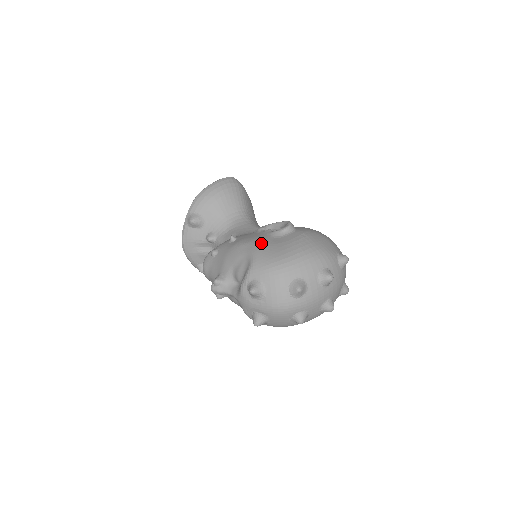
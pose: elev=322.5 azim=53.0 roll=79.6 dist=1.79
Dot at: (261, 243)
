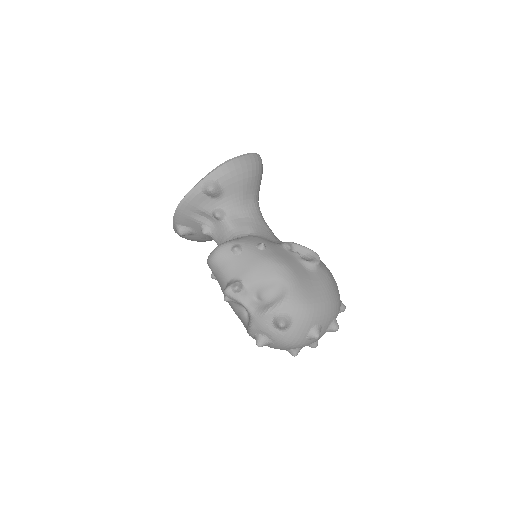
Dot at: (297, 273)
